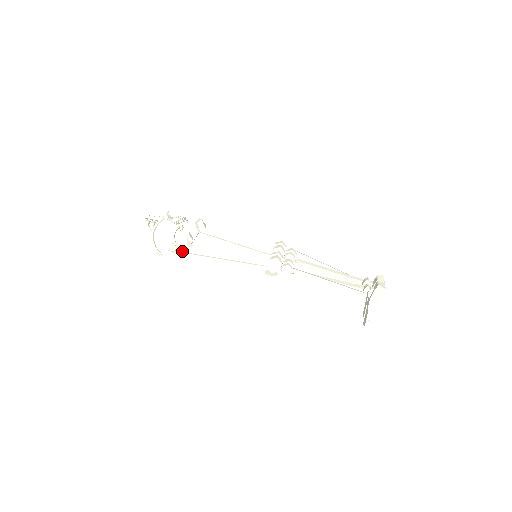
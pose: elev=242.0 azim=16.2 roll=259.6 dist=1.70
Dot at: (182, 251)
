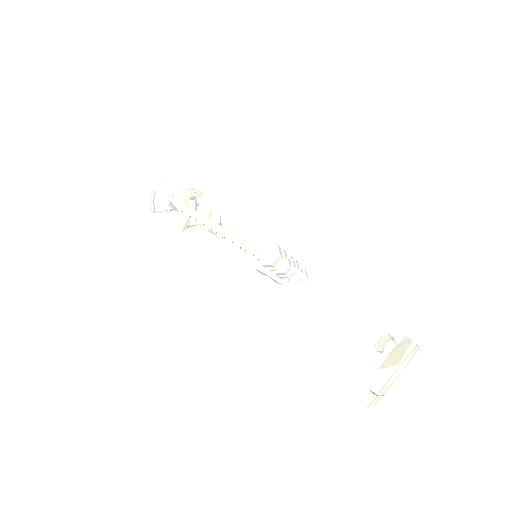
Dot at: (175, 199)
